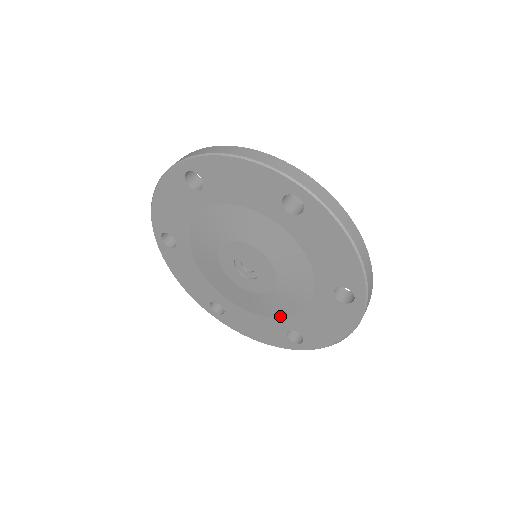
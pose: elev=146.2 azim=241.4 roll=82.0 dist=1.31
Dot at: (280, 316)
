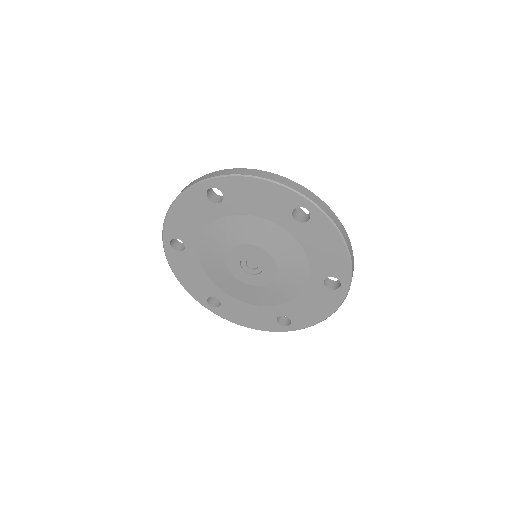
Dot at: (274, 304)
